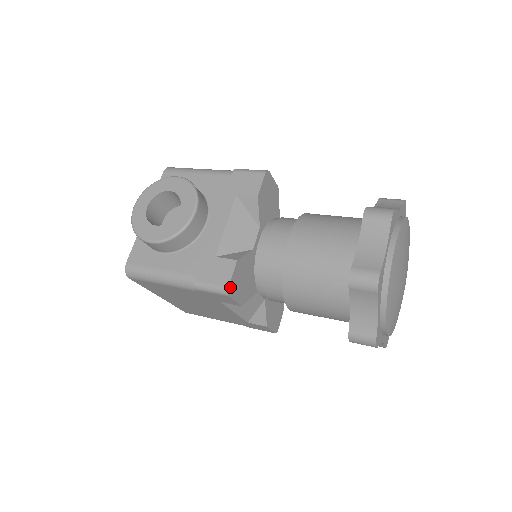
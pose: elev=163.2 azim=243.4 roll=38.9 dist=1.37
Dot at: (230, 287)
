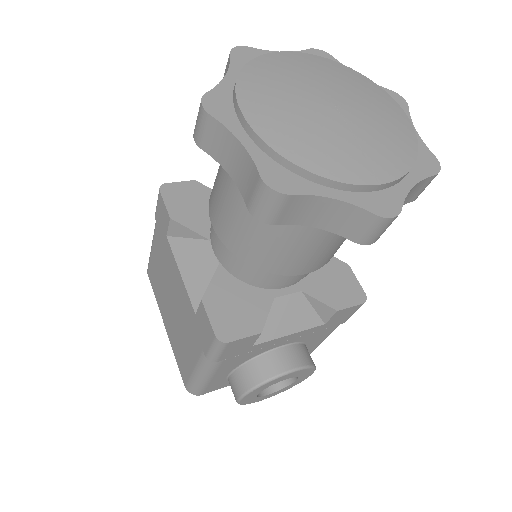
Dot at: (167, 186)
